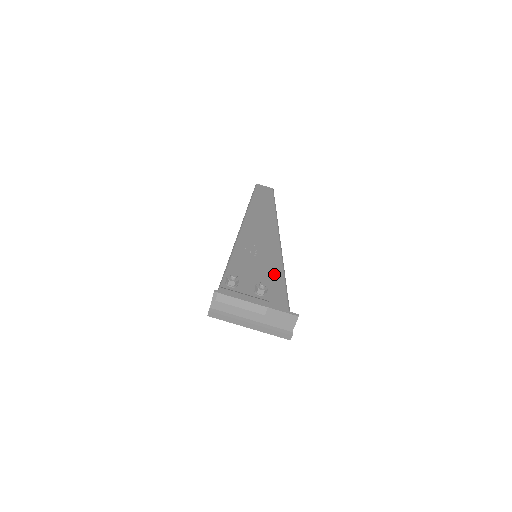
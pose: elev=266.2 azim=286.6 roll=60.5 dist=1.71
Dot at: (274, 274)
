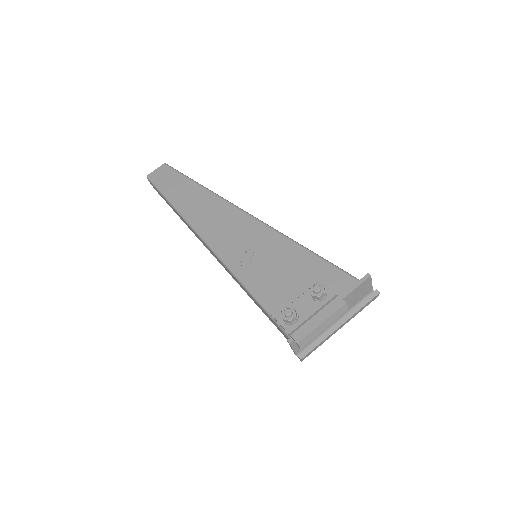
Dot at: (296, 257)
